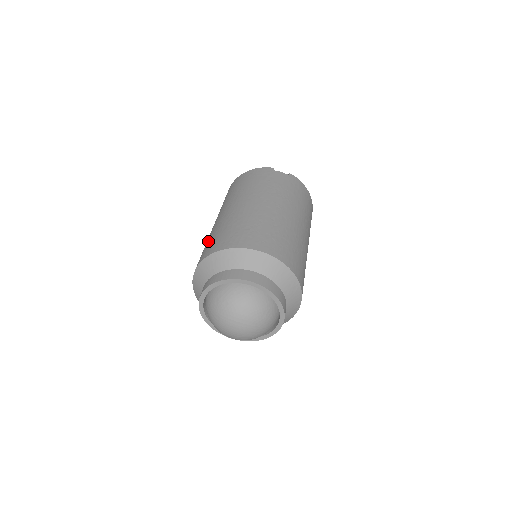
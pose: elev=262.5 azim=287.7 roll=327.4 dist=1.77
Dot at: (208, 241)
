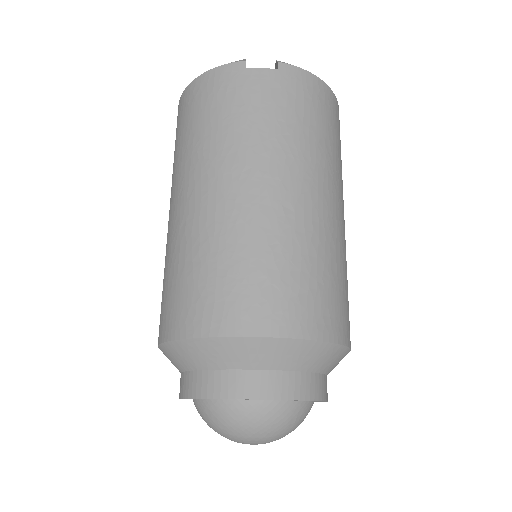
Dot at: (163, 281)
